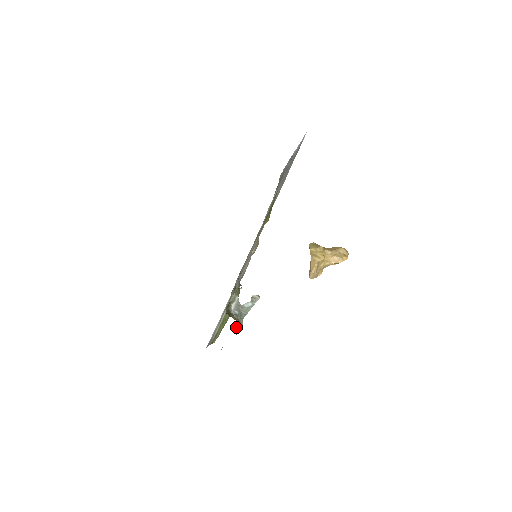
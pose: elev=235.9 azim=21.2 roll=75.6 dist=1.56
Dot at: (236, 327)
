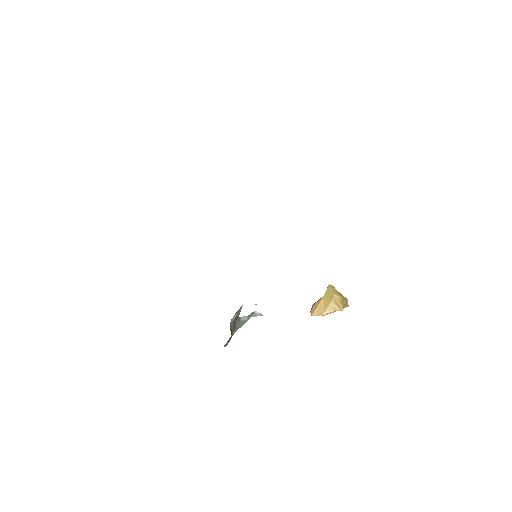
Dot at: (227, 342)
